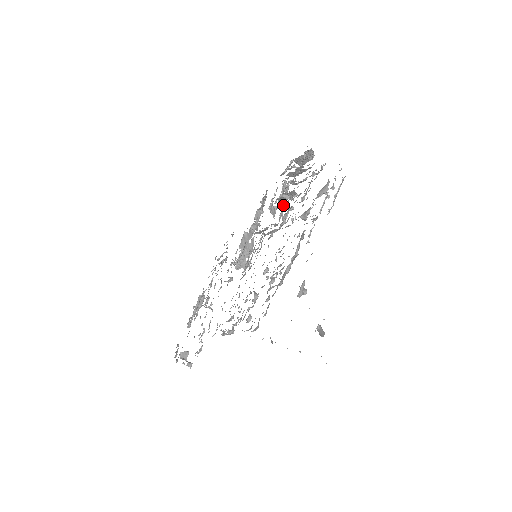
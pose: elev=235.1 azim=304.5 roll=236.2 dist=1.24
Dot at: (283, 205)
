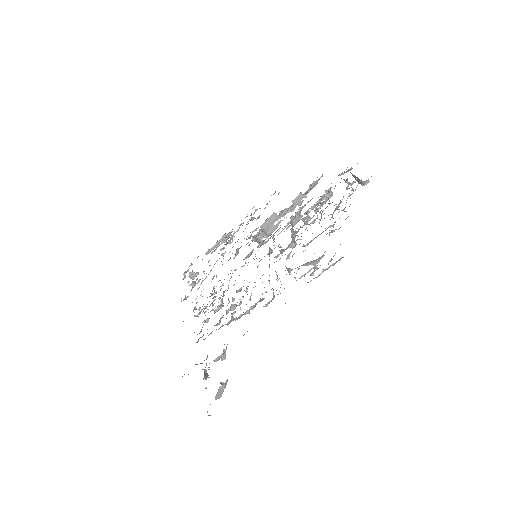
Dot at: (292, 233)
